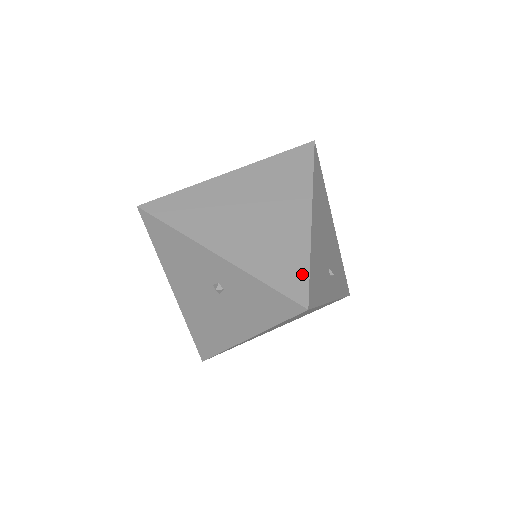
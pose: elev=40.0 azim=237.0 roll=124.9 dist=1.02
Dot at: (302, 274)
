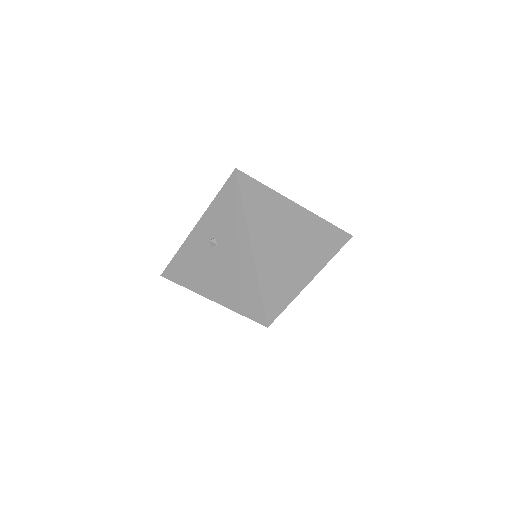
Dot at: occluded
